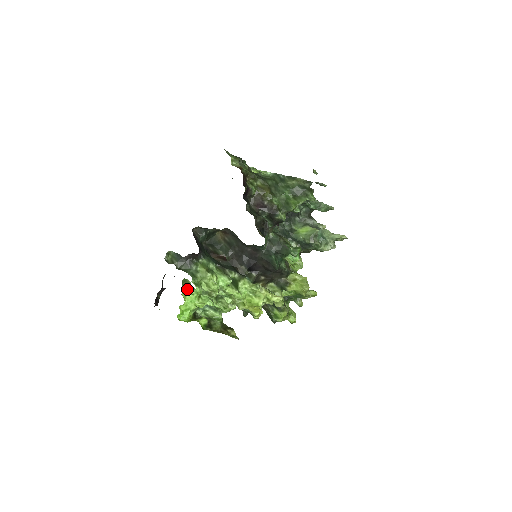
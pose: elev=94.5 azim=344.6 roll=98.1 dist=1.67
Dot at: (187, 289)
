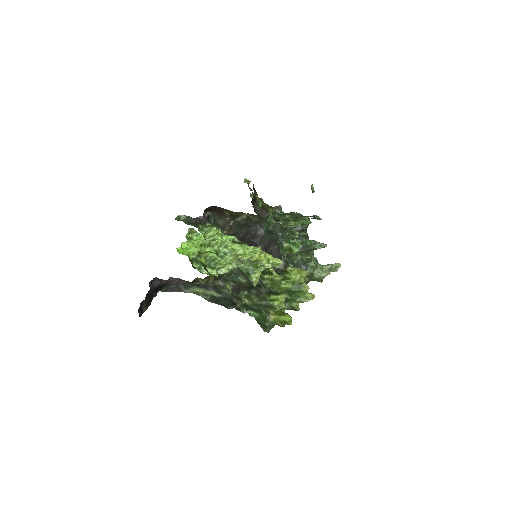
Dot at: (191, 236)
